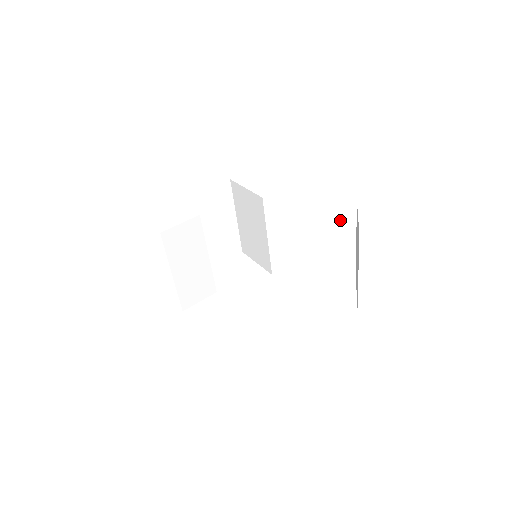
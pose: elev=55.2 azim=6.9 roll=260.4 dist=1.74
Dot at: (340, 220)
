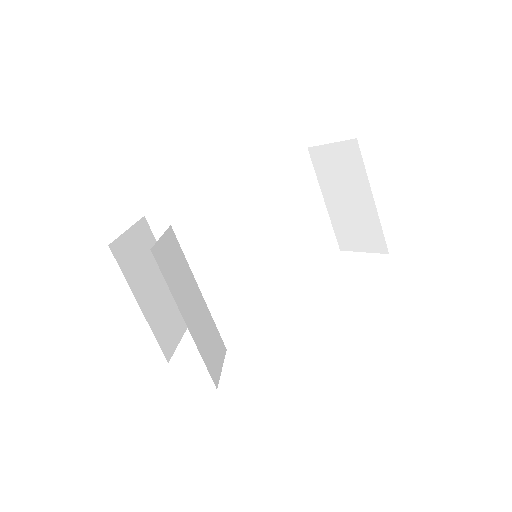
Dot at: (302, 181)
